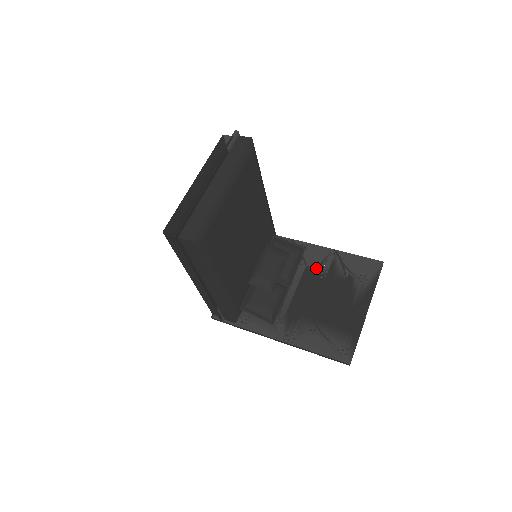
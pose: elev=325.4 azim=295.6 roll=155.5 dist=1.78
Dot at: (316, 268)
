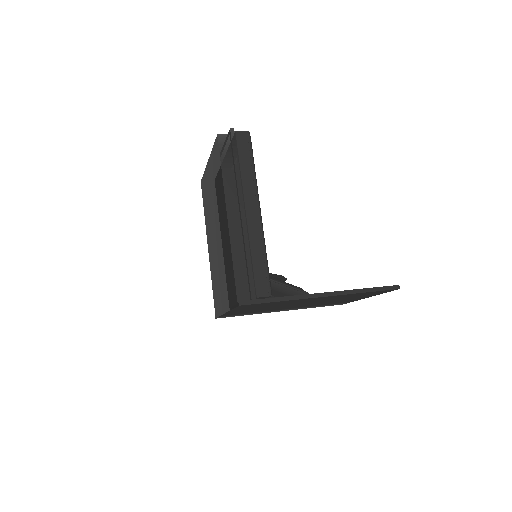
Dot at: occluded
